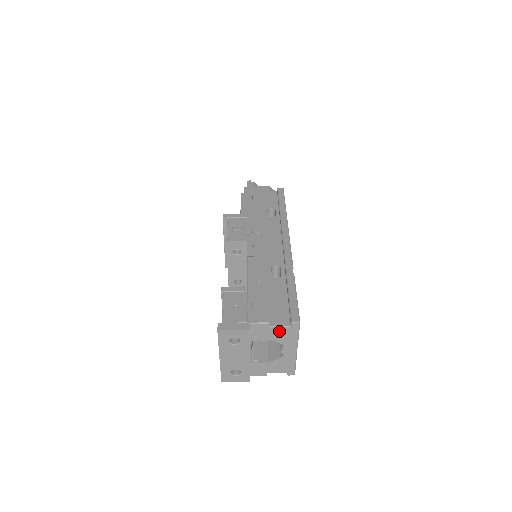
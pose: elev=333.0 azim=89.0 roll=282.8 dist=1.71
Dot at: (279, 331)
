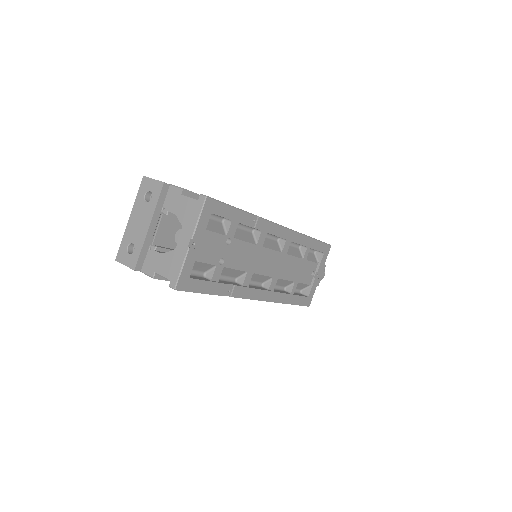
Dot at: (187, 204)
